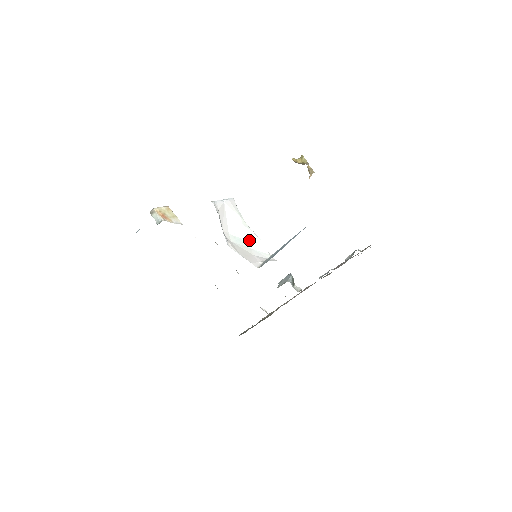
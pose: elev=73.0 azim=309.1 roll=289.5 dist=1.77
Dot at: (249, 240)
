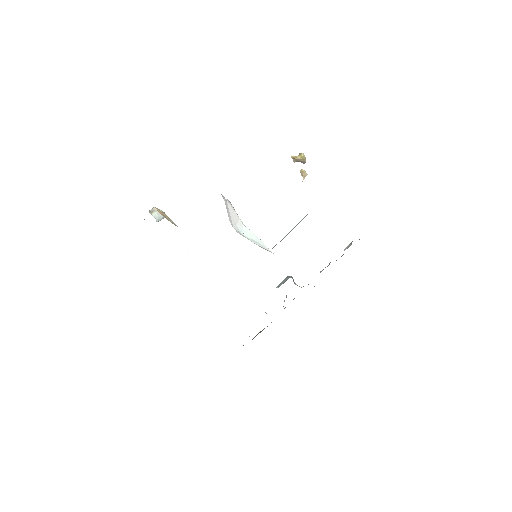
Dot at: (250, 237)
